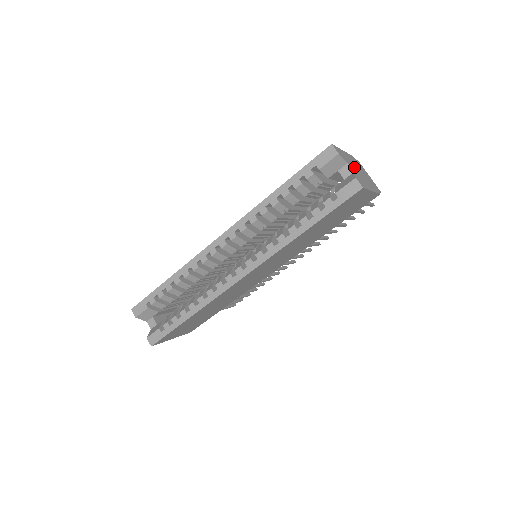
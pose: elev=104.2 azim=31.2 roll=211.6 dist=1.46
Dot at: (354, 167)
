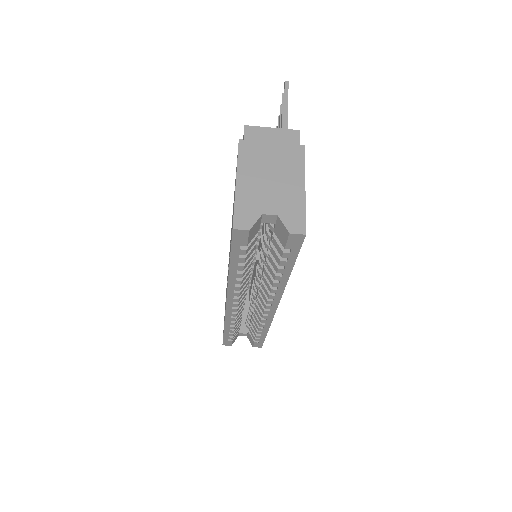
Dot at: (266, 191)
